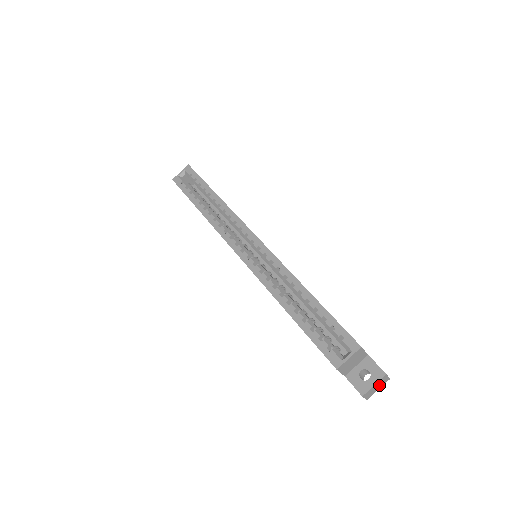
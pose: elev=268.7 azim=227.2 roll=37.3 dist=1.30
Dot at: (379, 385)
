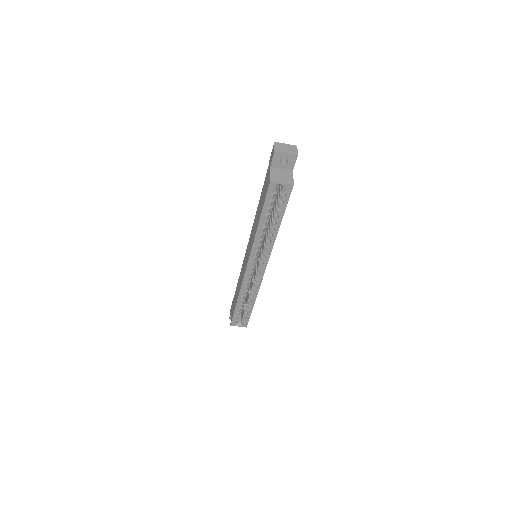
Dot at: occluded
